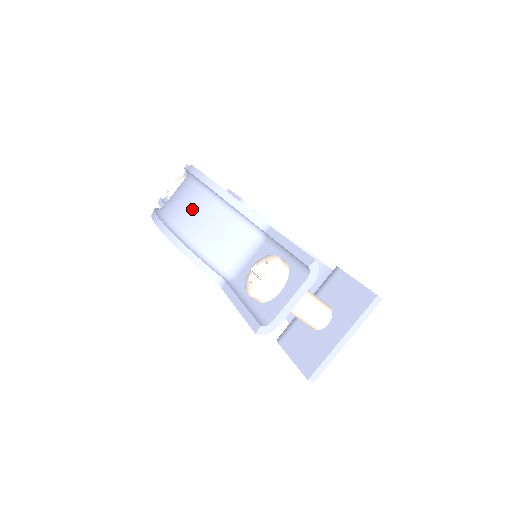
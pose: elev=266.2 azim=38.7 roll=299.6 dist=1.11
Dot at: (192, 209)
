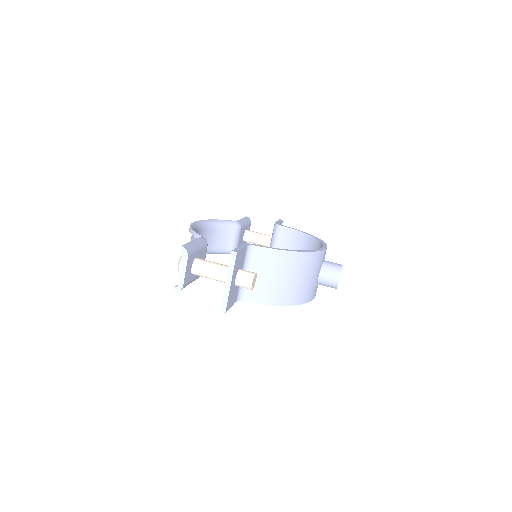
Dot at: occluded
